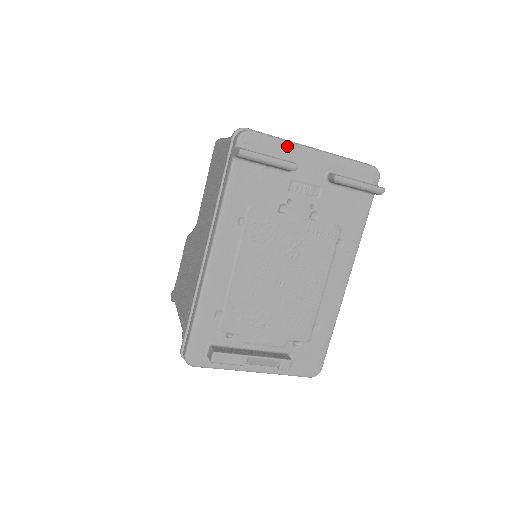
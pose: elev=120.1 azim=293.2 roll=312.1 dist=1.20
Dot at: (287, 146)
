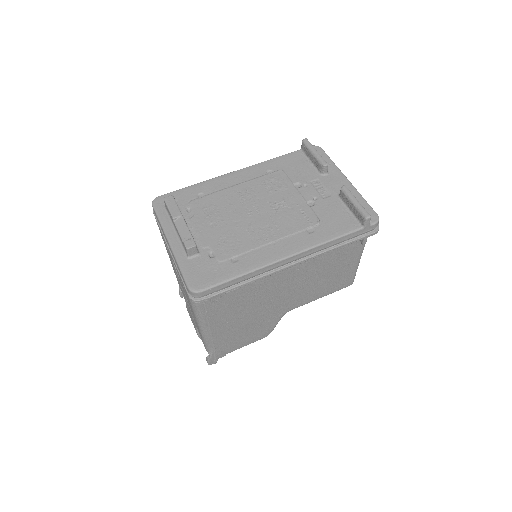
Dot at: (333, 165)
